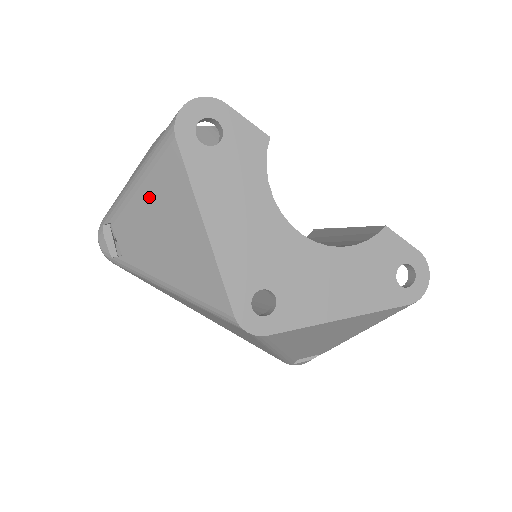
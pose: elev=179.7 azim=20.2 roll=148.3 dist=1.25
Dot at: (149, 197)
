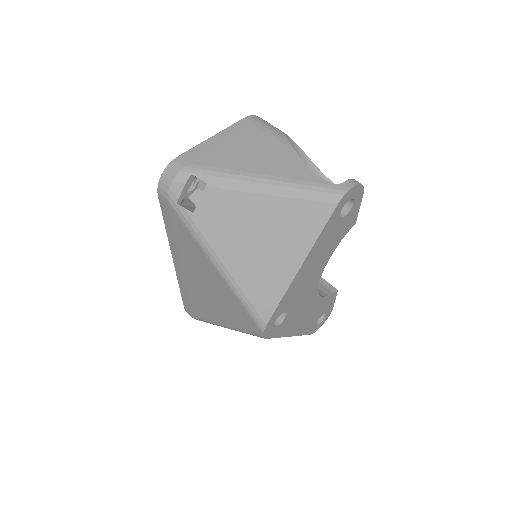
Dot at: (272, 209)
